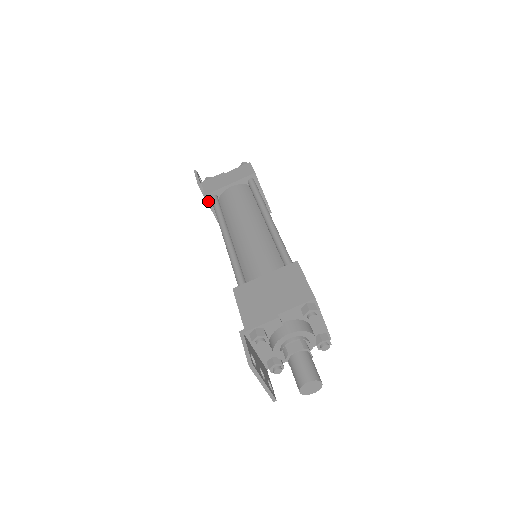
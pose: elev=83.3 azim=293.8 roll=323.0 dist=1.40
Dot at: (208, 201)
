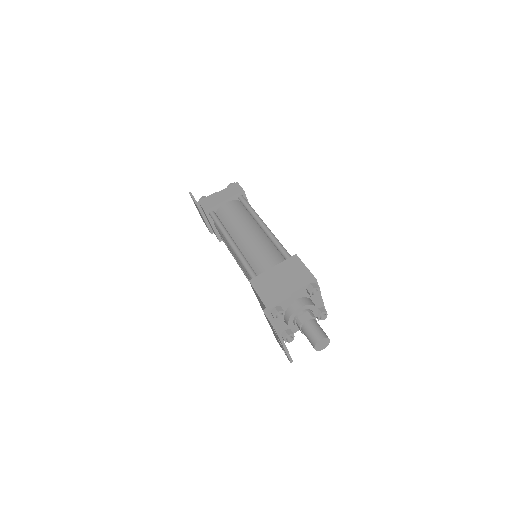
Dot at: (207, 216)
